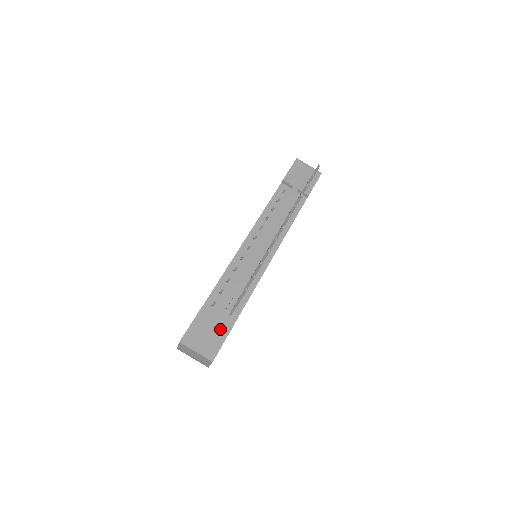
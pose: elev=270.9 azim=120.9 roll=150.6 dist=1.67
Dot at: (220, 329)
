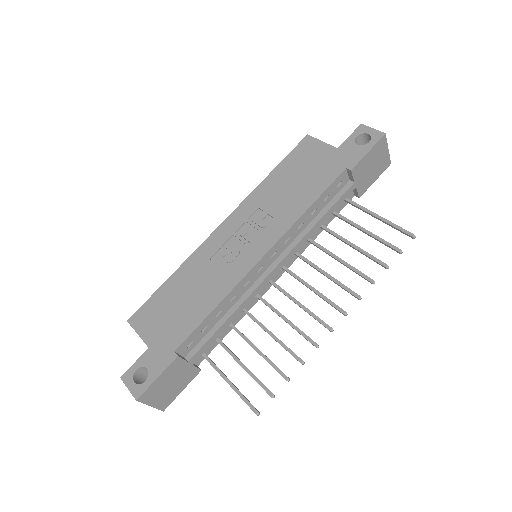
Dot at: (186, 377)
